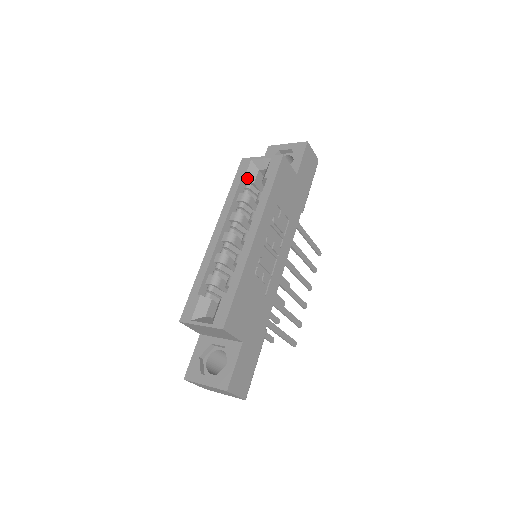
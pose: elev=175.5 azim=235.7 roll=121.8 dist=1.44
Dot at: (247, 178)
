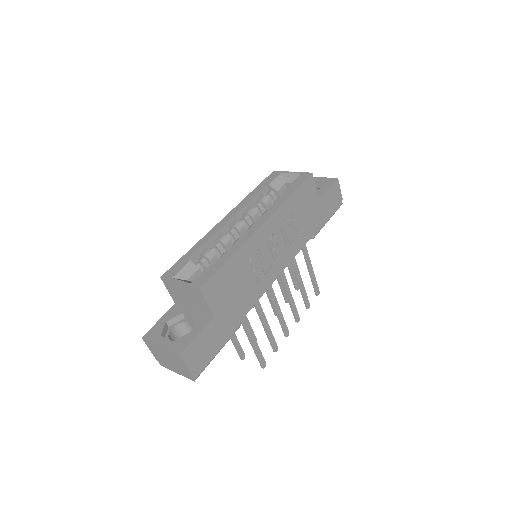
Dot at: (272, 185)
